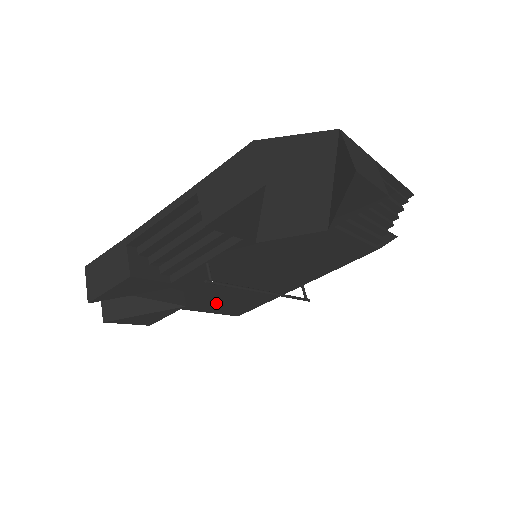
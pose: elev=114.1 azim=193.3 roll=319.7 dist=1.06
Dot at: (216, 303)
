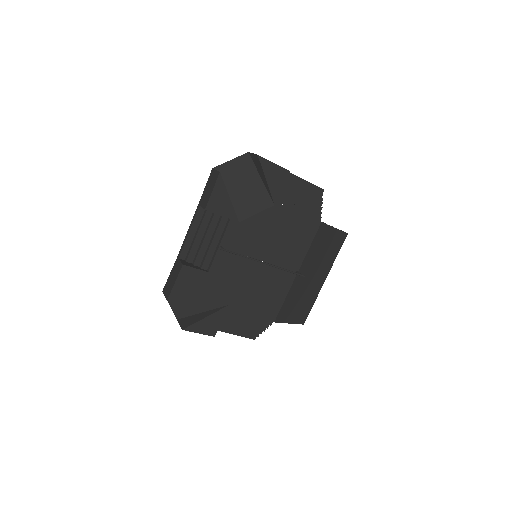
Dot at: (248, 301)
